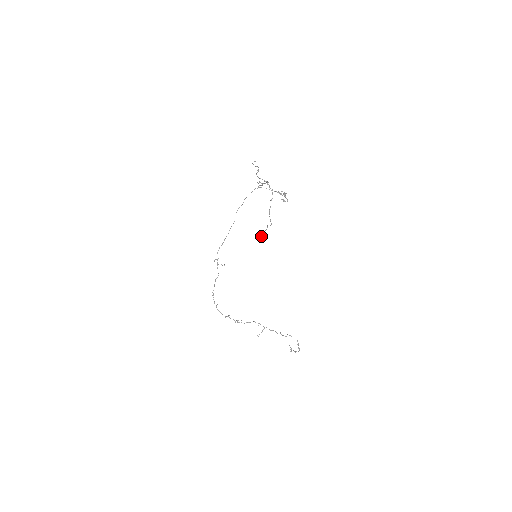
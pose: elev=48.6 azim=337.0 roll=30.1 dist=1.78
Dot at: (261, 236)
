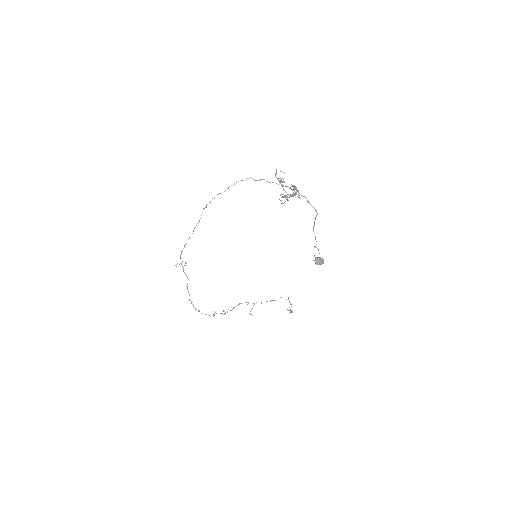
Dot at: occluded
